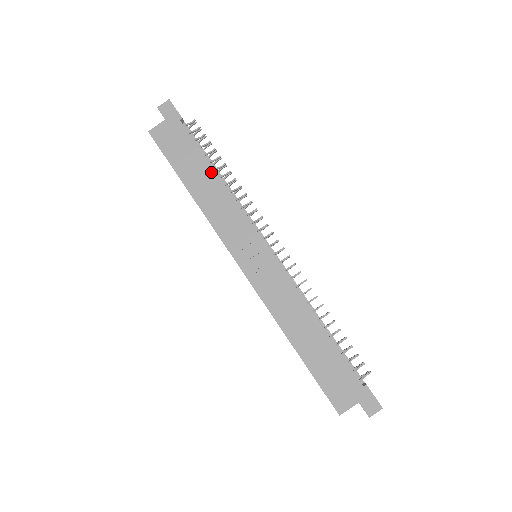
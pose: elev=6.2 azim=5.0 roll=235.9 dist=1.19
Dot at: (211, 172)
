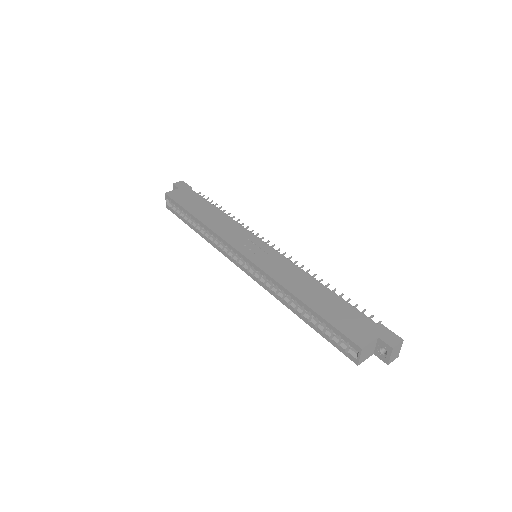
Dot at: (215, 209)
